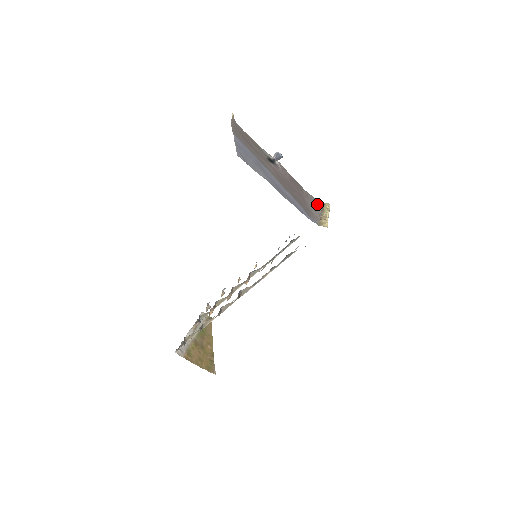
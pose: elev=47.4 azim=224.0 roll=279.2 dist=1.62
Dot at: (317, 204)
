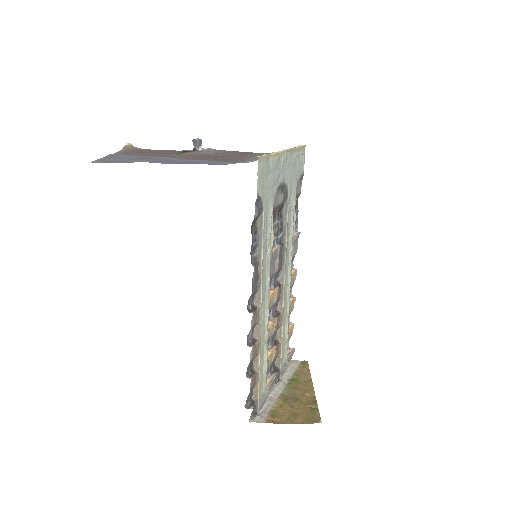
Dot at: occluded
